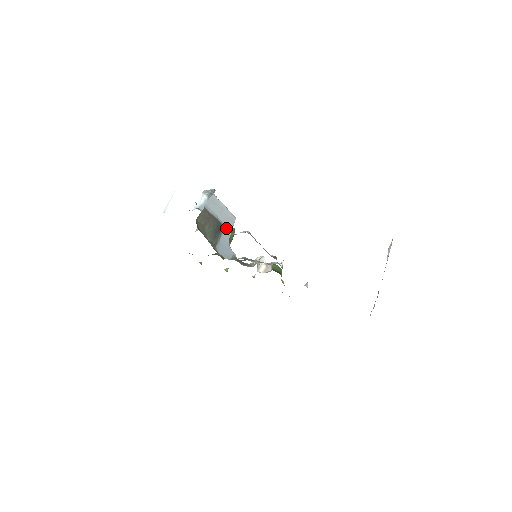
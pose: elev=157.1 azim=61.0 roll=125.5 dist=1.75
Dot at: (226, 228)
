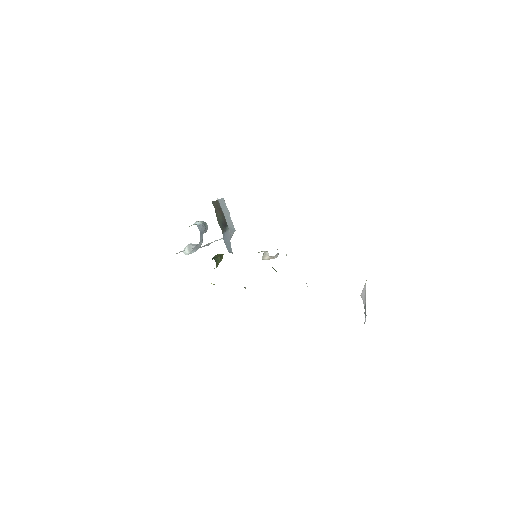
Dot at: (229, 230)
